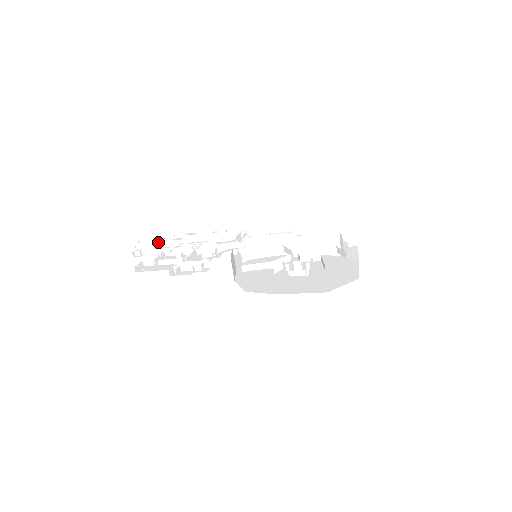
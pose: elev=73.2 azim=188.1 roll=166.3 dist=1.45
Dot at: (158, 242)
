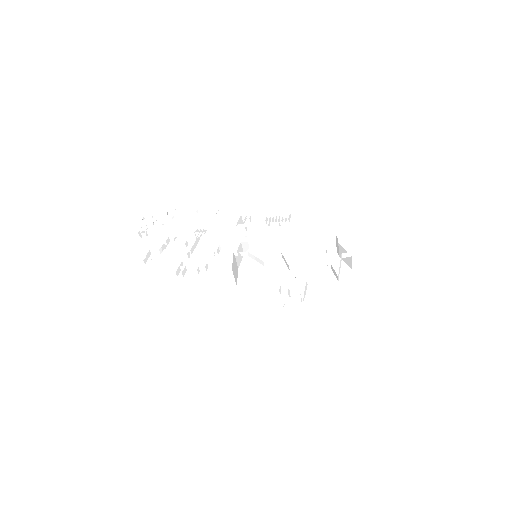
Dot at: (162, 224)
